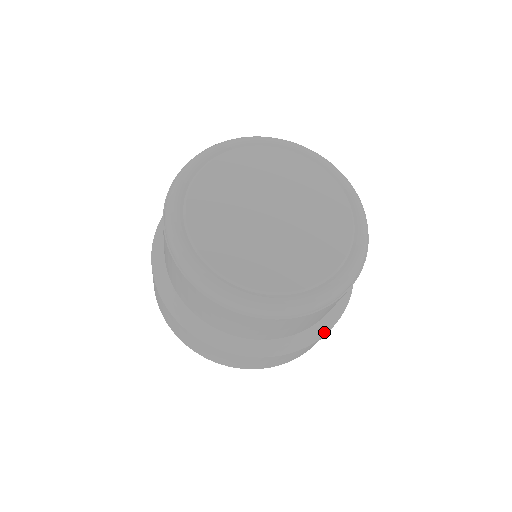
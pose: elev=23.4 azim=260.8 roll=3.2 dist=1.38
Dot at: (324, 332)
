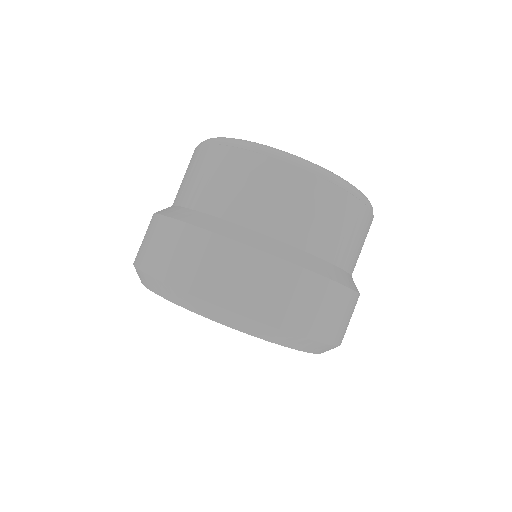
Dot at: (355, 289)
